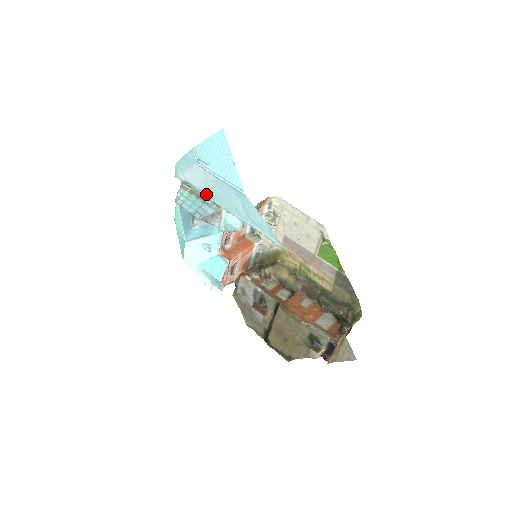
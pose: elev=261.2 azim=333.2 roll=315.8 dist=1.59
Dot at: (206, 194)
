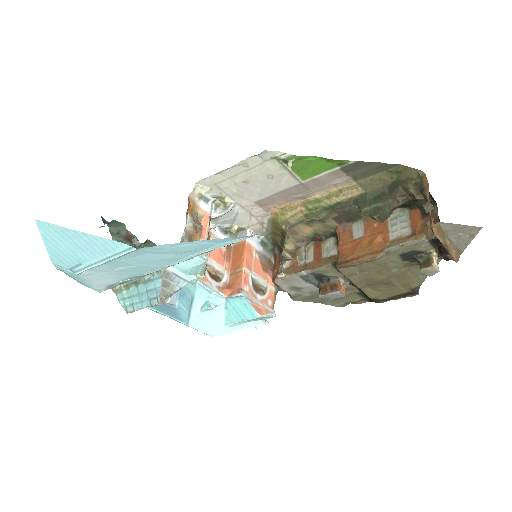
Dot at: (133, 277)
